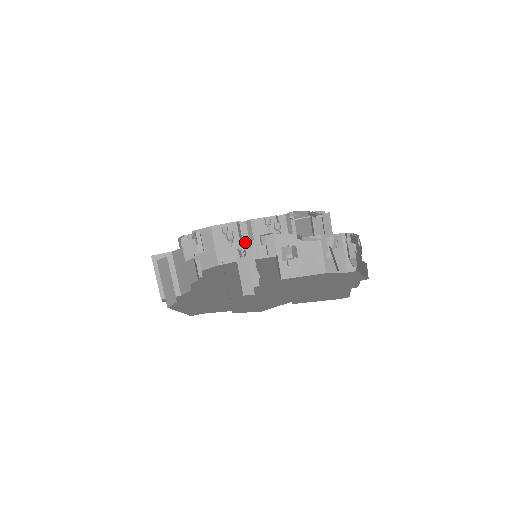
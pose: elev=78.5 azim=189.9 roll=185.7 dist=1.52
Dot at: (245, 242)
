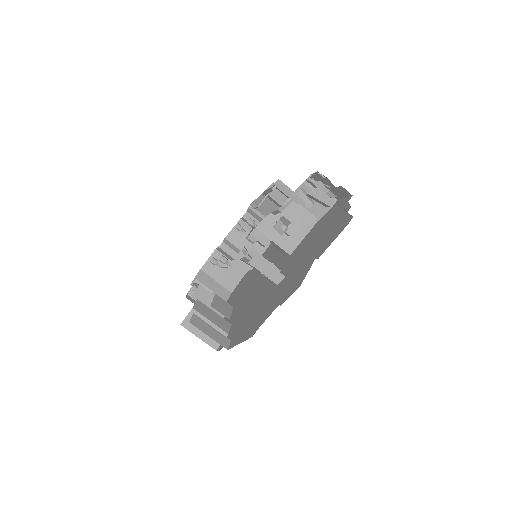
Dot at: (236, 258)
